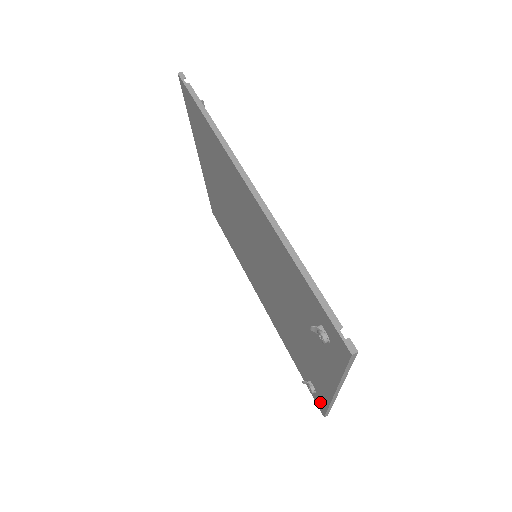
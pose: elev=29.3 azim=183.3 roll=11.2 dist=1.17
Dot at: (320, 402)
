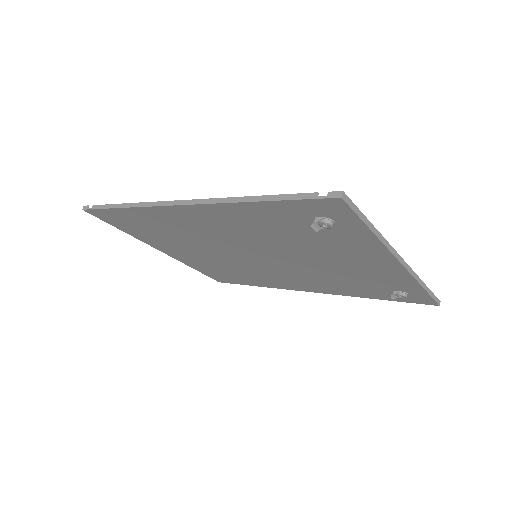
Dot at: (419, 296)
